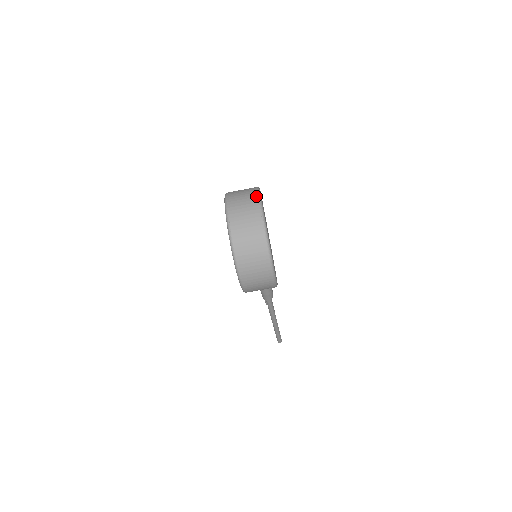
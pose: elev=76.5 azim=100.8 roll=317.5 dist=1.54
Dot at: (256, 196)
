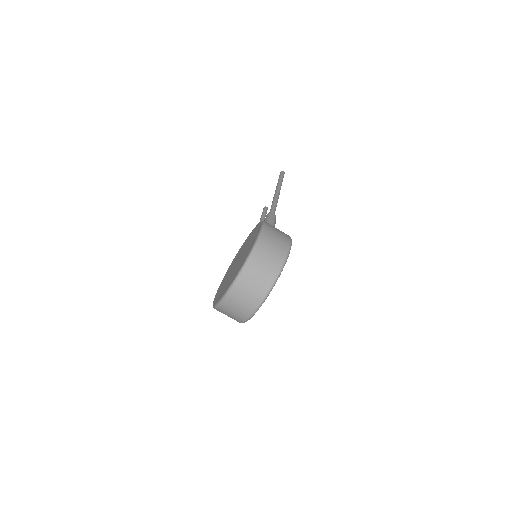
Dot at: (265, 293)
